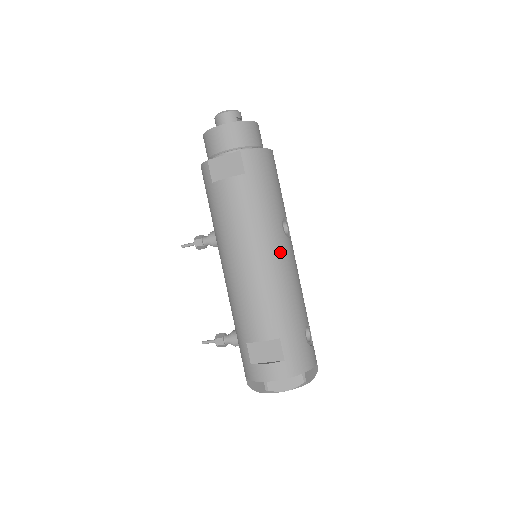
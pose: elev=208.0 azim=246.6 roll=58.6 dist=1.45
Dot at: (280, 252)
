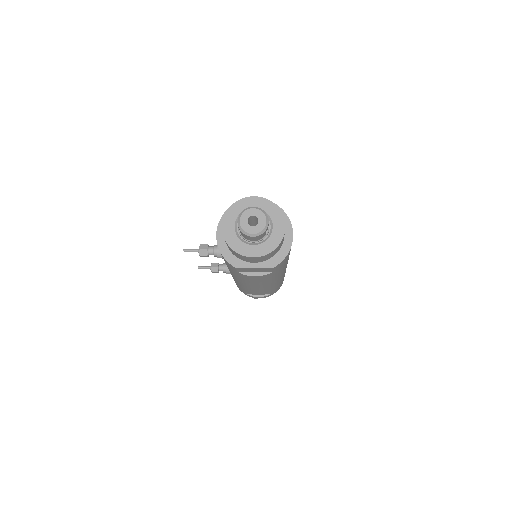
Dot at: (283, 273)
